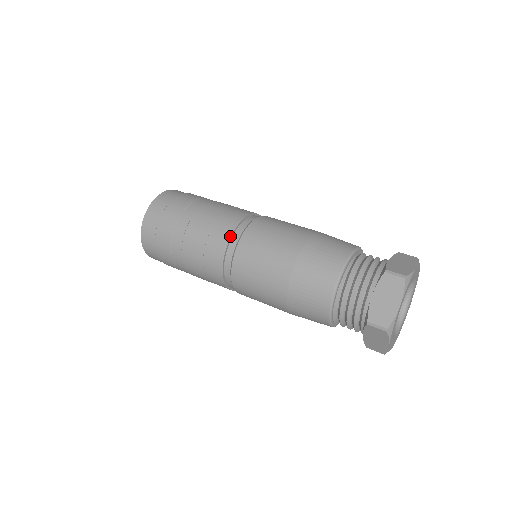
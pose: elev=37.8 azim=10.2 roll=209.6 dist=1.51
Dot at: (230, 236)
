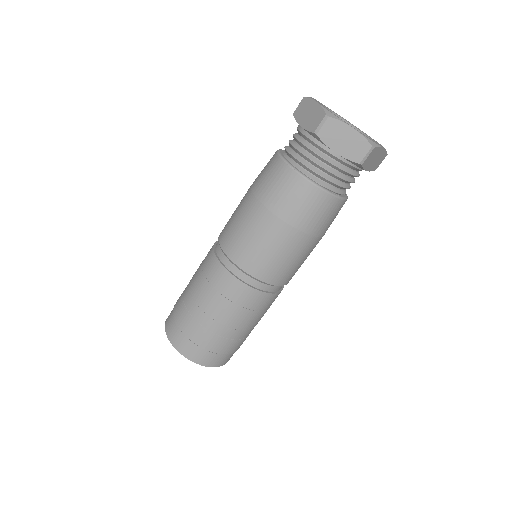
Dot at: (213, 250)
